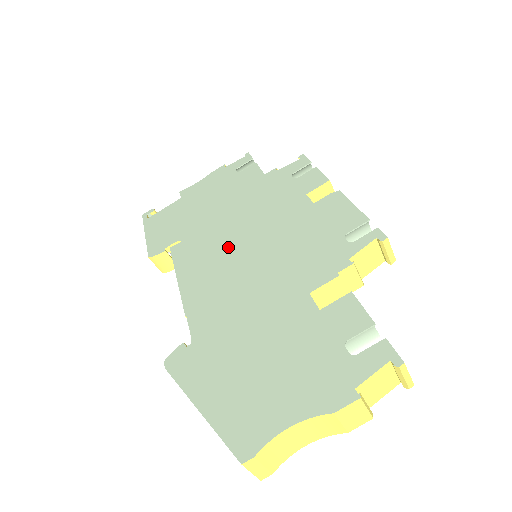
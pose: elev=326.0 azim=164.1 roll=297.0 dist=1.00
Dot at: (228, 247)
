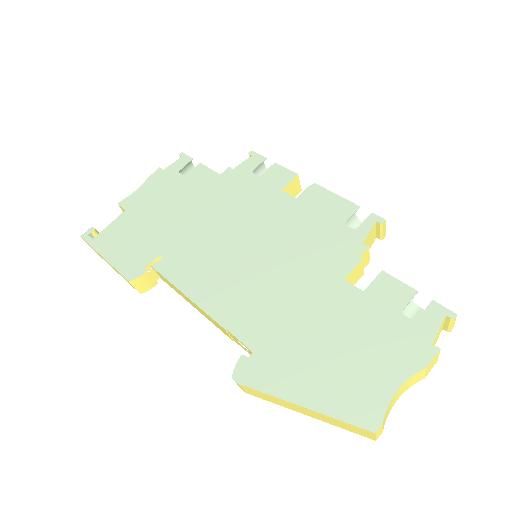
Dot at: (228, 253)
